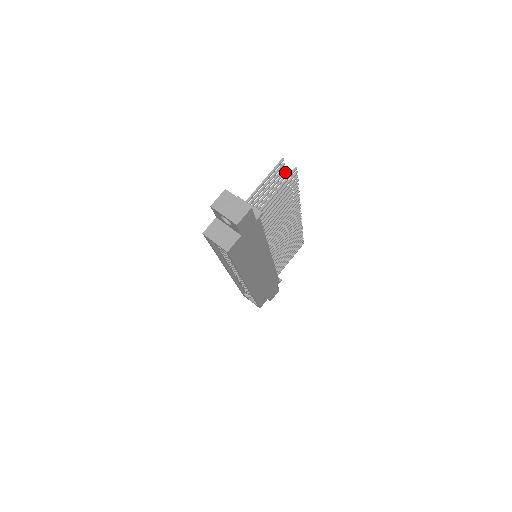
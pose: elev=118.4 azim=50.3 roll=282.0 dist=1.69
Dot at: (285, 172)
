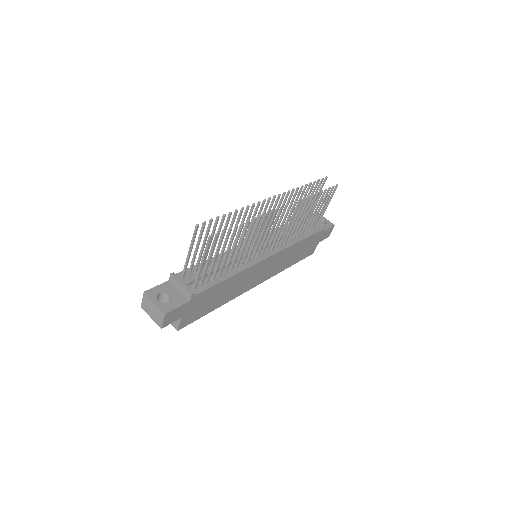
Dot at: (218, 218)
